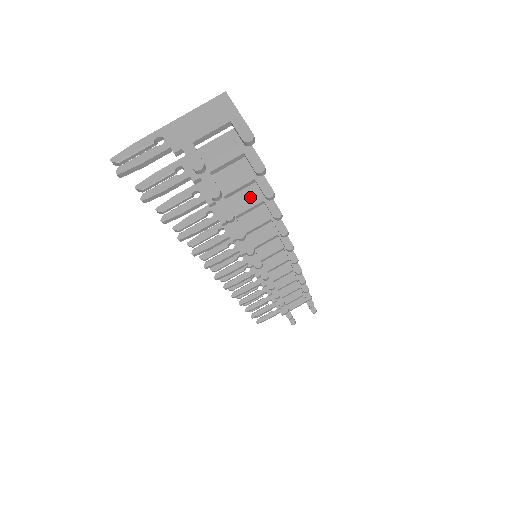
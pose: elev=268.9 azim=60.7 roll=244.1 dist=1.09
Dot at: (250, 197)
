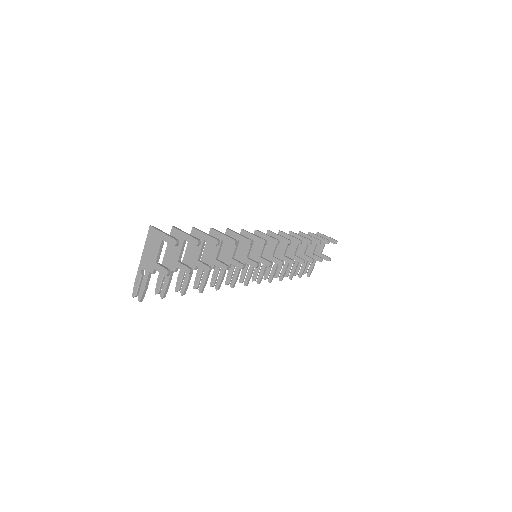
Dot at: occluded
